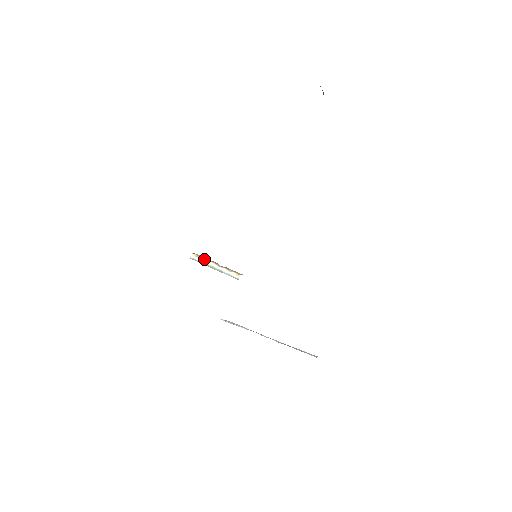
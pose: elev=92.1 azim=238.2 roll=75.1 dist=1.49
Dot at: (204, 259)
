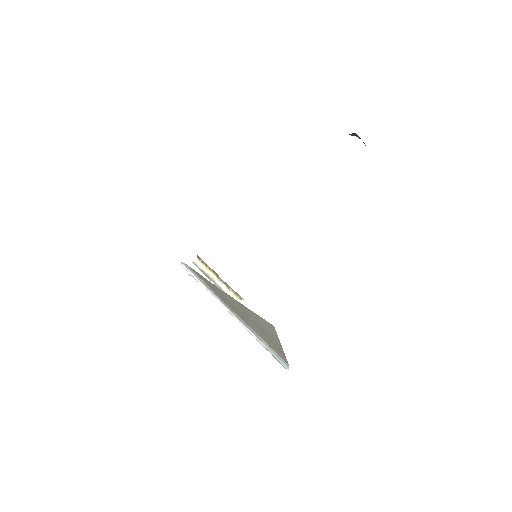
Dot at: (207, 268)
